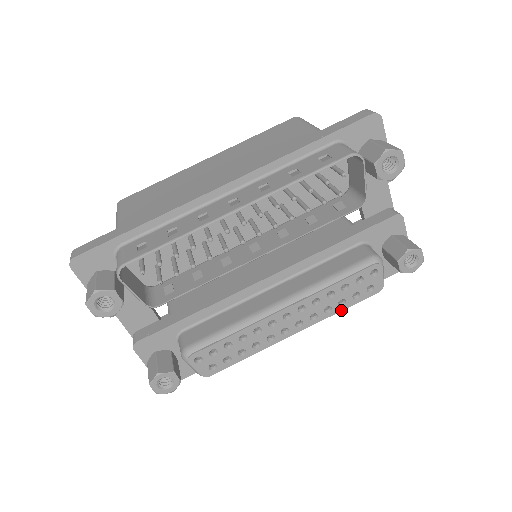
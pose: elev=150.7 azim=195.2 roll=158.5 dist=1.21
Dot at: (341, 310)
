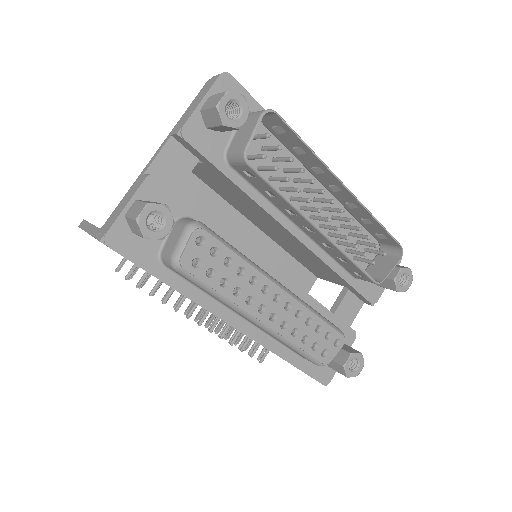
Dot at: (298, 345)
